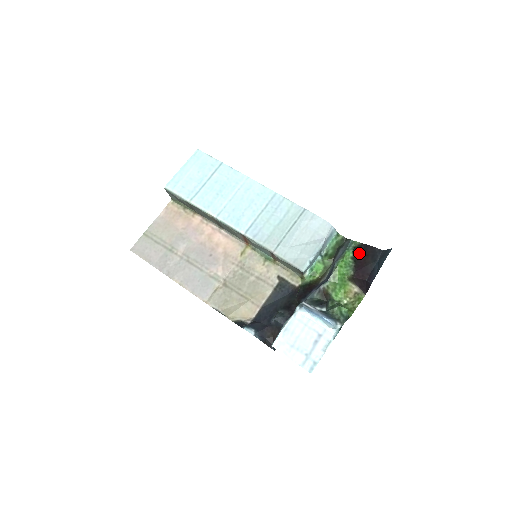
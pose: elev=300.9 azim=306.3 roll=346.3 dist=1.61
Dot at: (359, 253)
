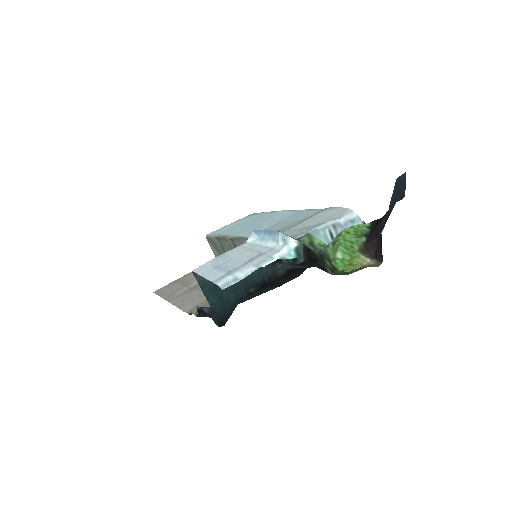
Dot at: occluded
